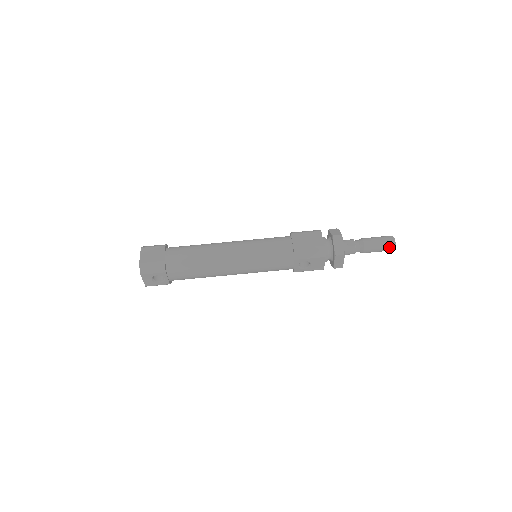
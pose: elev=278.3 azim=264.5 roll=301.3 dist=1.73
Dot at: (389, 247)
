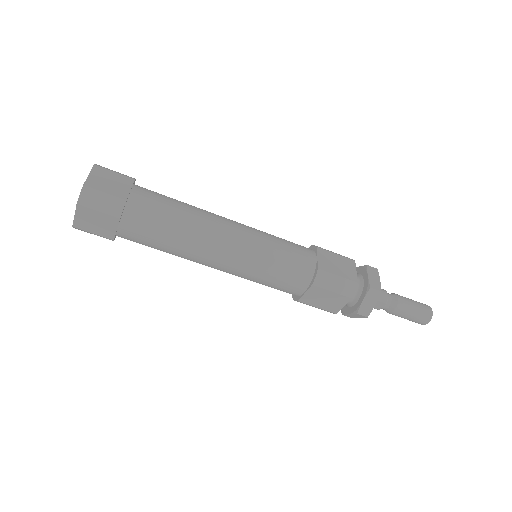
Dot at: occluded
